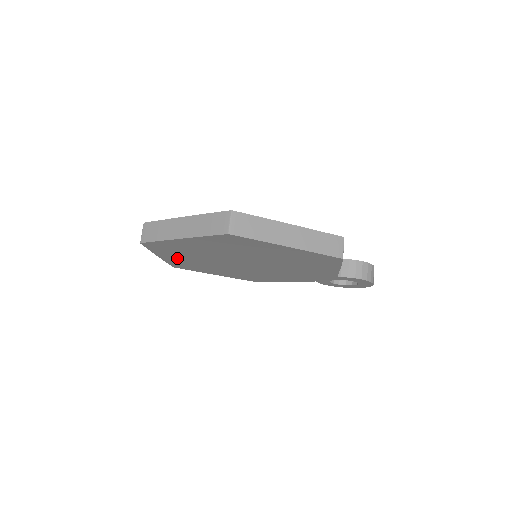
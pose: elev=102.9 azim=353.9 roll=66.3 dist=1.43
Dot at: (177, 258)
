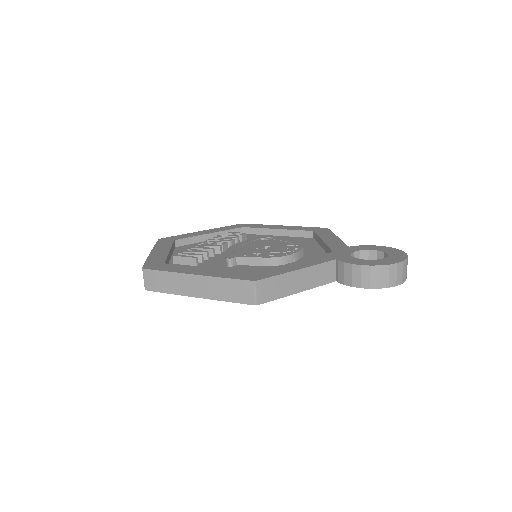
Dot at: occluded
